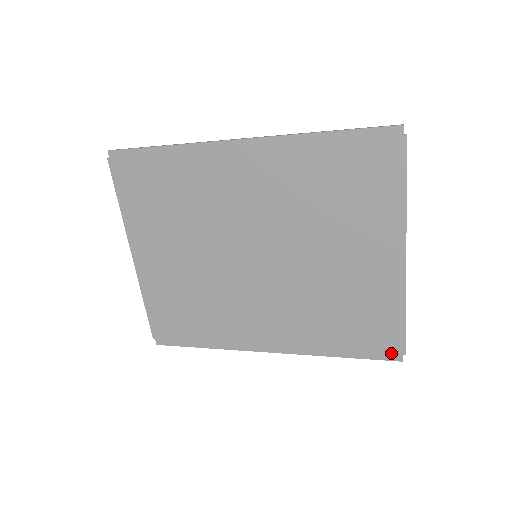
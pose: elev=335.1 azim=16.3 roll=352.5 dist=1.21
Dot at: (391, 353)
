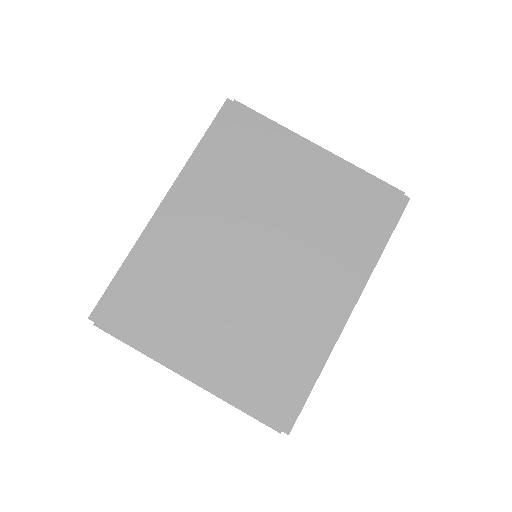
Dot at: (398, 203)
